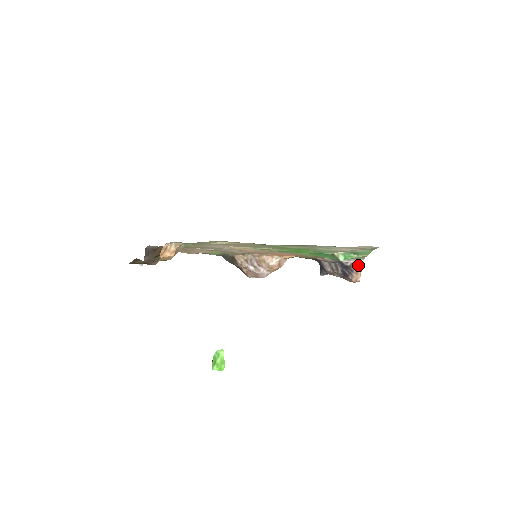
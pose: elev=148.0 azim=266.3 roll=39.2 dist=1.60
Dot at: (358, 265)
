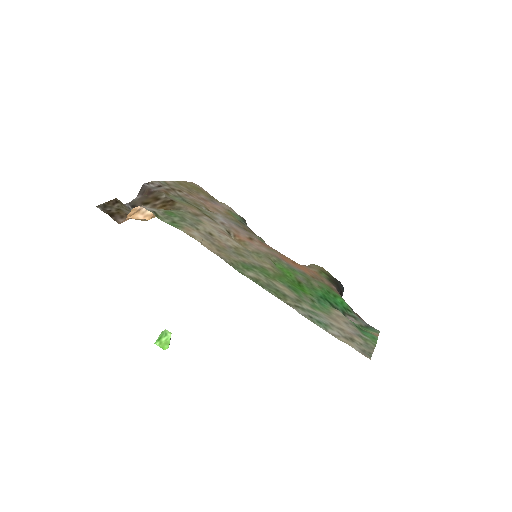
Dot at: occluded
